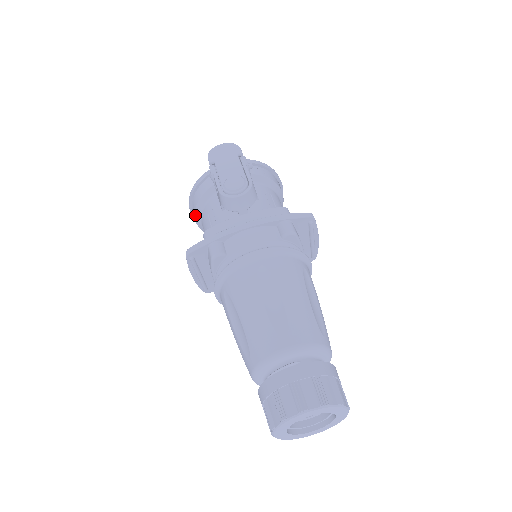
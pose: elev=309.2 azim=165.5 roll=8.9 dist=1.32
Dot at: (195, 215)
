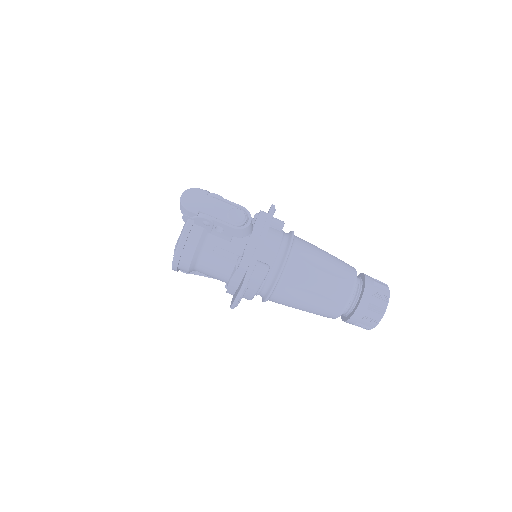
Dot at: (191, 262)
